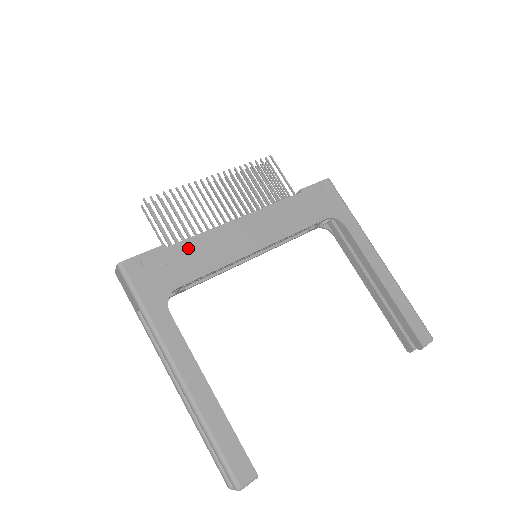
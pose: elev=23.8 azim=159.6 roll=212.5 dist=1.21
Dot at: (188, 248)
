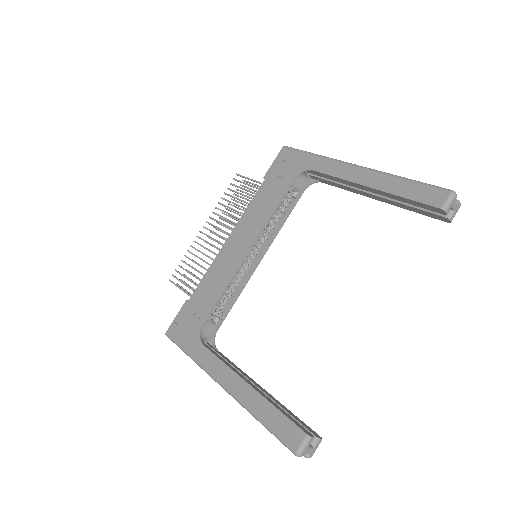
Dot at: (201, 291)
